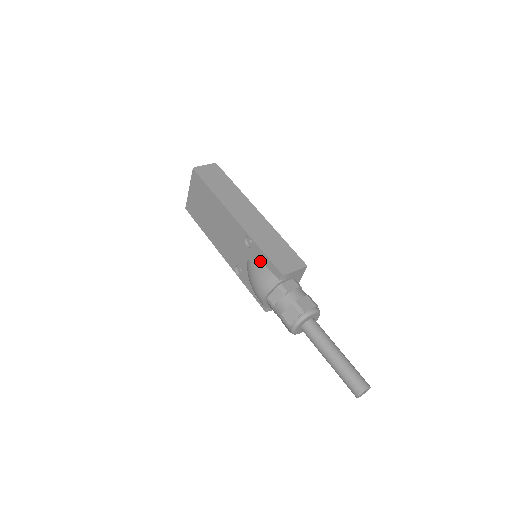
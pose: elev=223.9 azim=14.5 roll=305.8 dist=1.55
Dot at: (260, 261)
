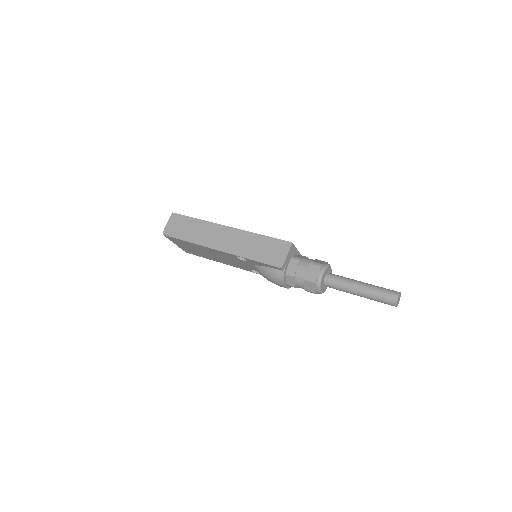
Dot at: (260, 265)
